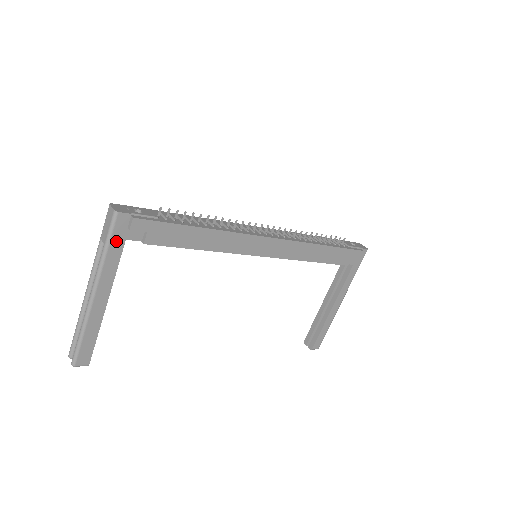
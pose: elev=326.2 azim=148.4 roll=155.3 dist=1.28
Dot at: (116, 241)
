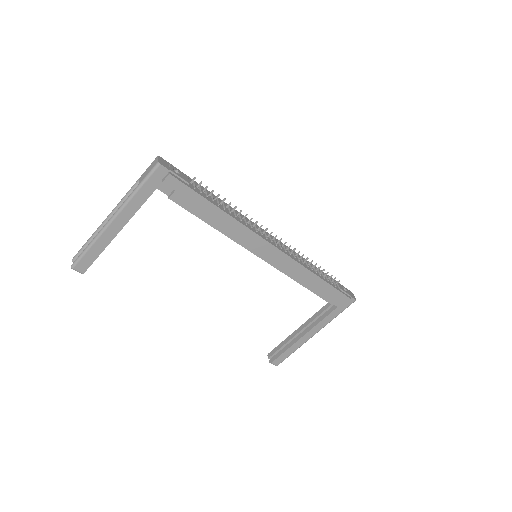
Dot at: (149, 186)
